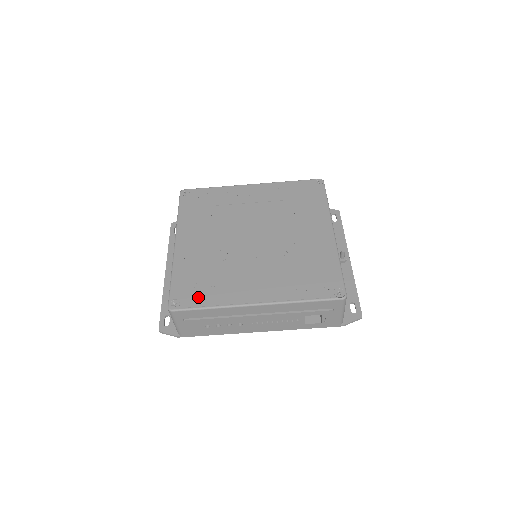
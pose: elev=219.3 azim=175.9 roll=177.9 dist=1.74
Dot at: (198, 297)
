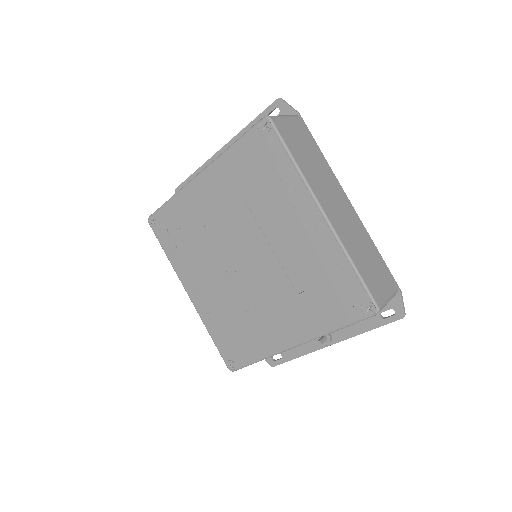
Dot at: (167, 239)
